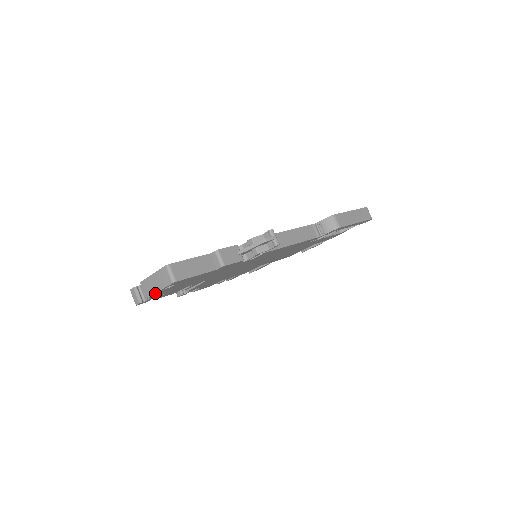
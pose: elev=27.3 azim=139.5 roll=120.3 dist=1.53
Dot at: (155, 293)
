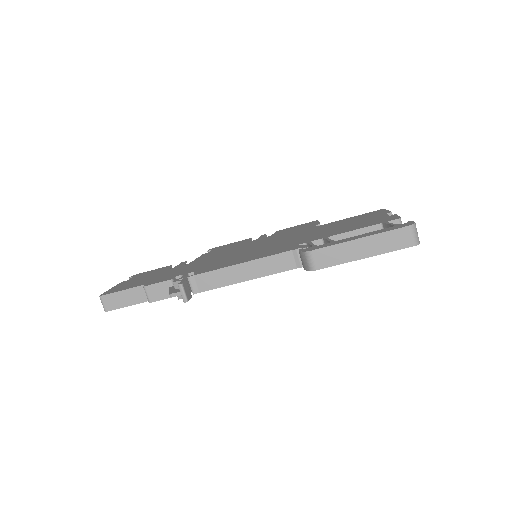
Dot at: occluded
